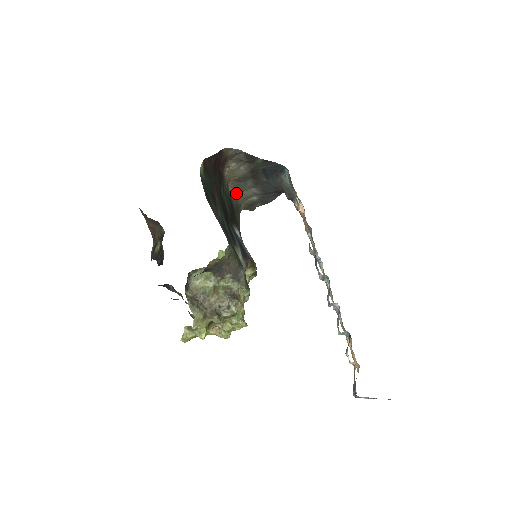
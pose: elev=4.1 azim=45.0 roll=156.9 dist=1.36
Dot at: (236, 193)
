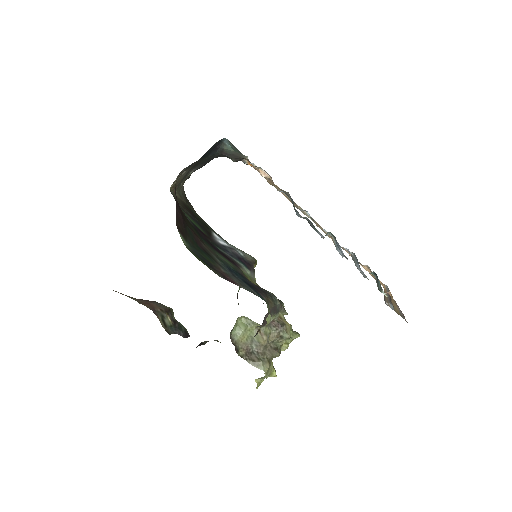
Dot at: (179, 188)
